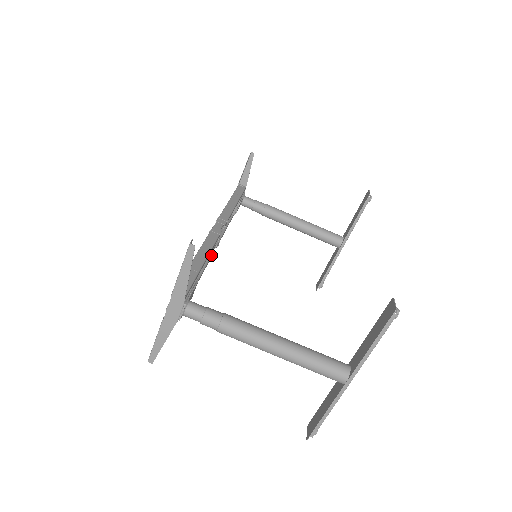
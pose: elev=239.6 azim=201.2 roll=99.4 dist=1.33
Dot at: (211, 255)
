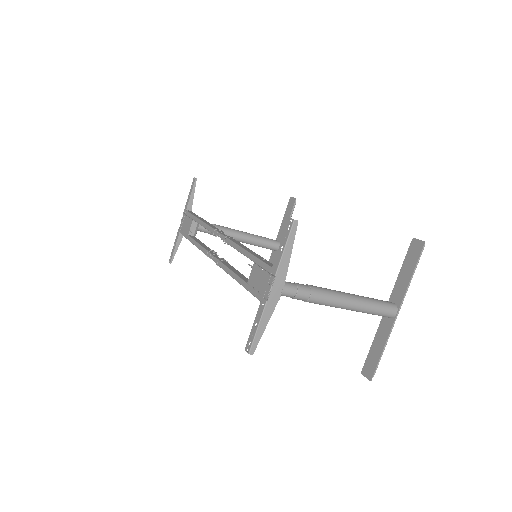
Dot at: (227, 261)
